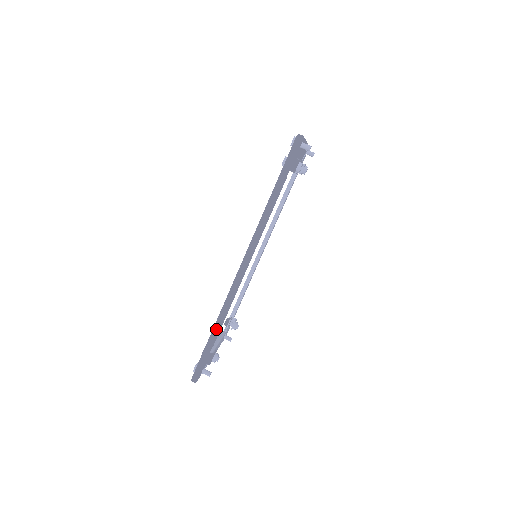
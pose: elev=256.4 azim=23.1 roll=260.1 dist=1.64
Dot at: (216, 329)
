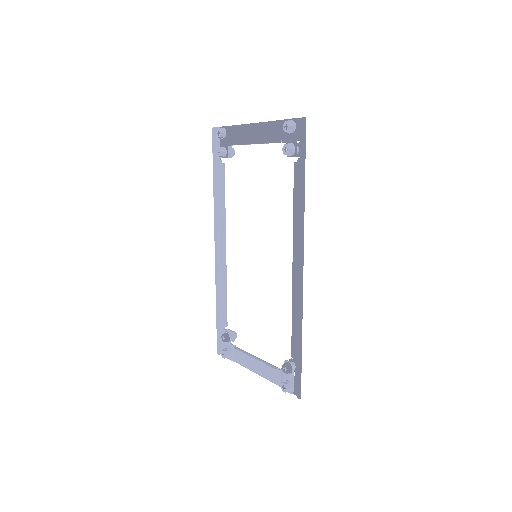
Dot at: (301, 338)
